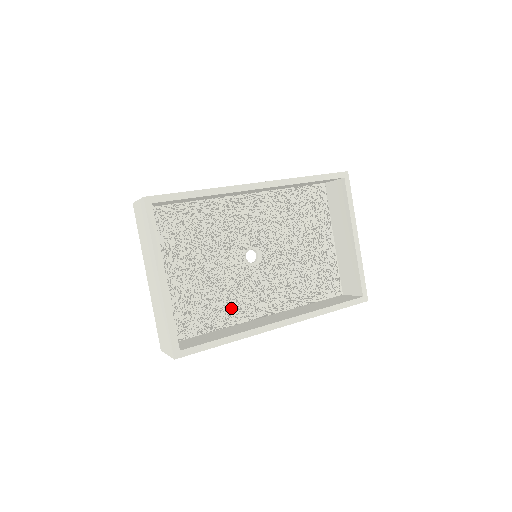
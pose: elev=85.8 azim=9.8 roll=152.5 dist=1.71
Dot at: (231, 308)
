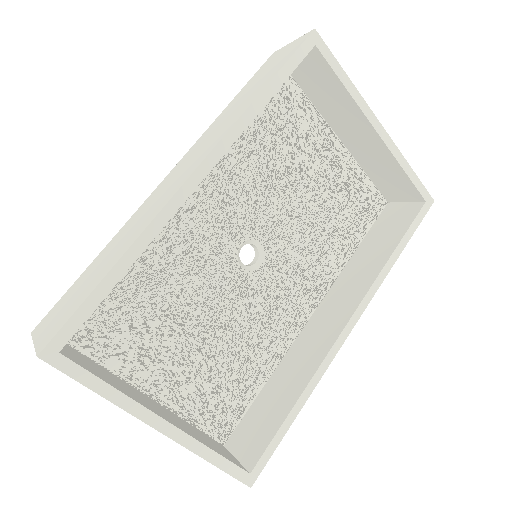
Dot at: (267, 341)
